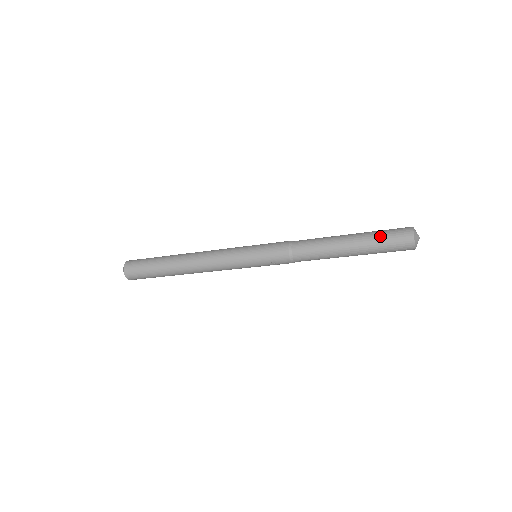
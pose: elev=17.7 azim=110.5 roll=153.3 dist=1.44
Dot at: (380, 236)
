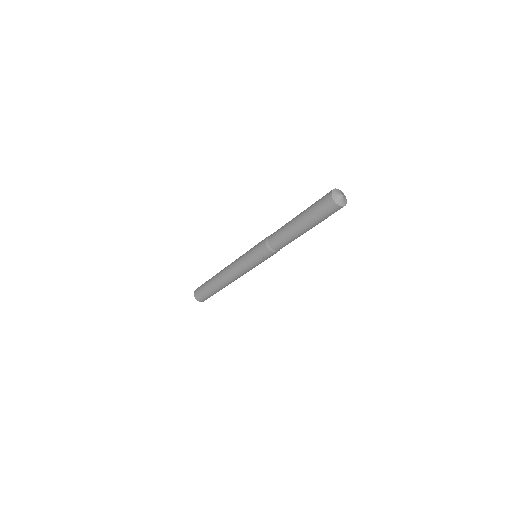
Dot at: (313, 206)
